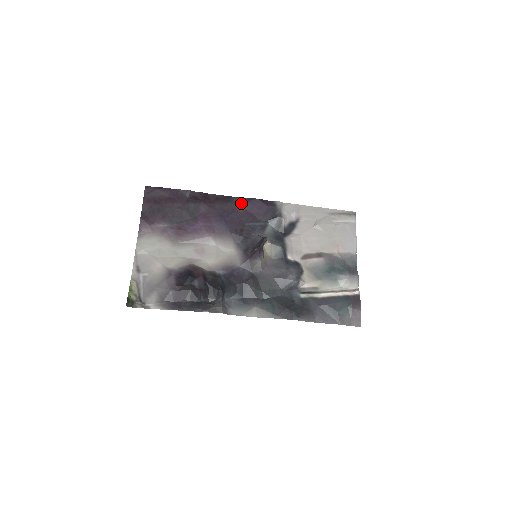
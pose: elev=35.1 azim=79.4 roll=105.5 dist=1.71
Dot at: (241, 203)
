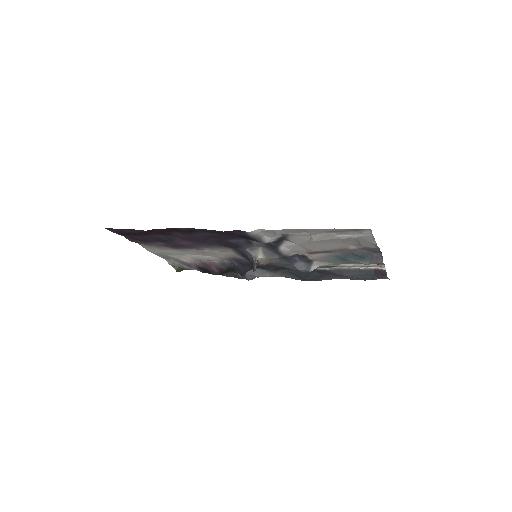
Dot at: (208, 232)
